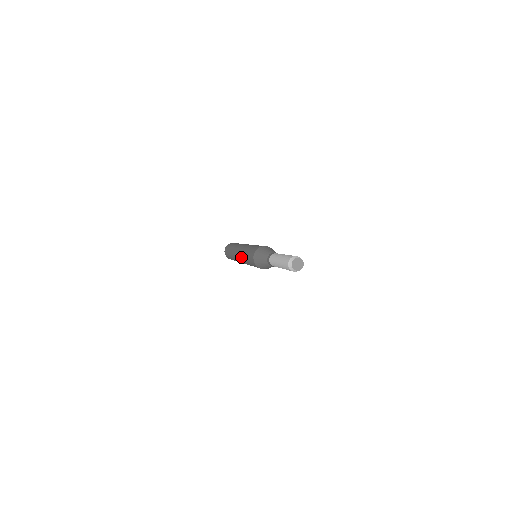
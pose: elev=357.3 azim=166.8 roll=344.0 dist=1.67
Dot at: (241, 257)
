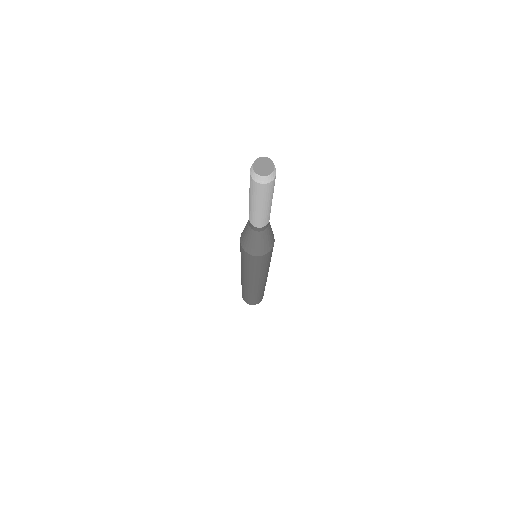
Dot at: occluded
